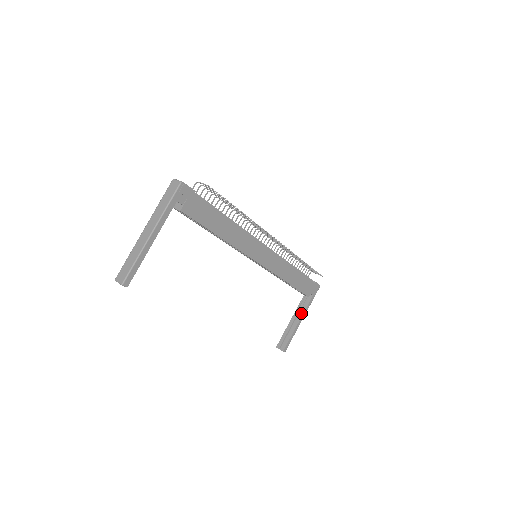
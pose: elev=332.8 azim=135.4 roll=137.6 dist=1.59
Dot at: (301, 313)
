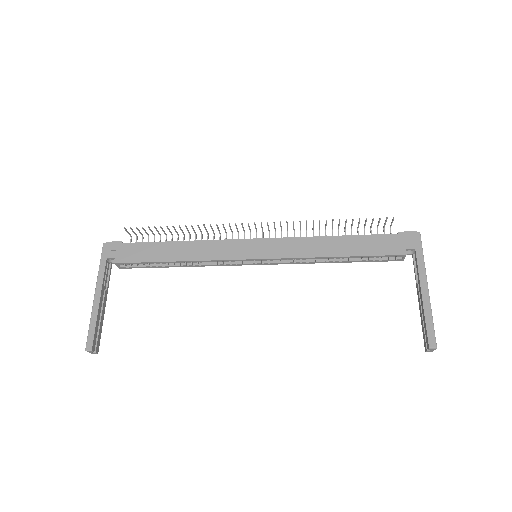
Dot at: (418, 282)
